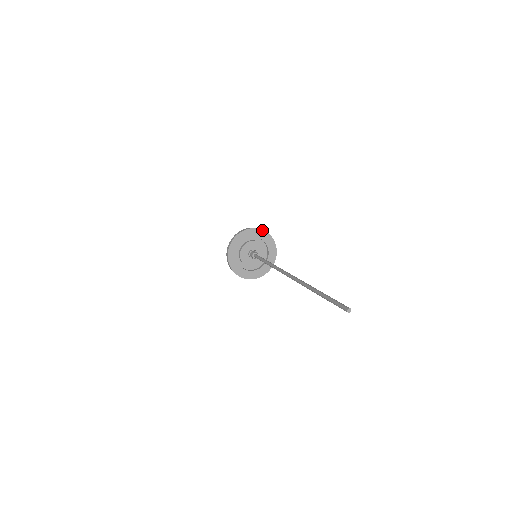
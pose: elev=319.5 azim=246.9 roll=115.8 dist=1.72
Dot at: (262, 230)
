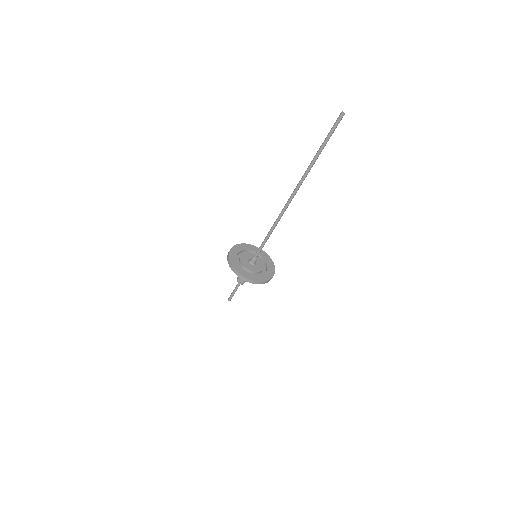
Dot at: (245, 244)
